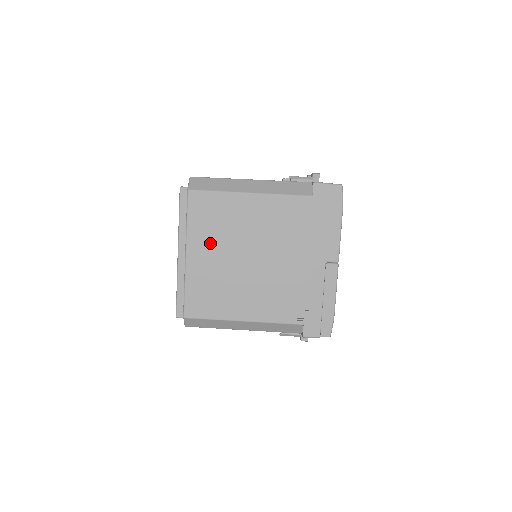
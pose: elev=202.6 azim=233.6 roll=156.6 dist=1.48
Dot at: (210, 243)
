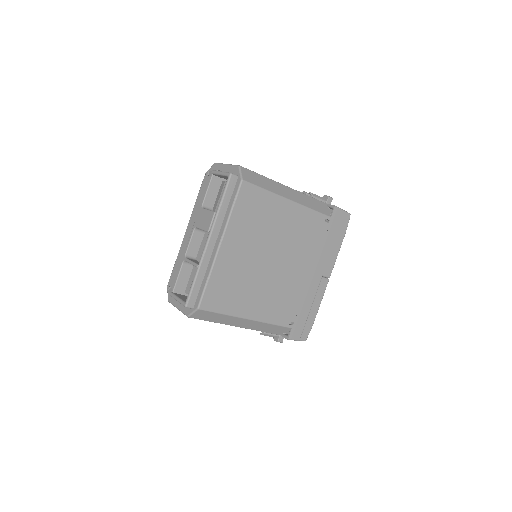
Dot at: (245, 238)
